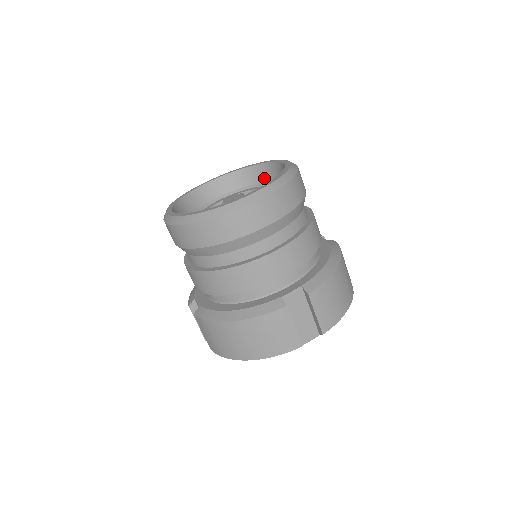
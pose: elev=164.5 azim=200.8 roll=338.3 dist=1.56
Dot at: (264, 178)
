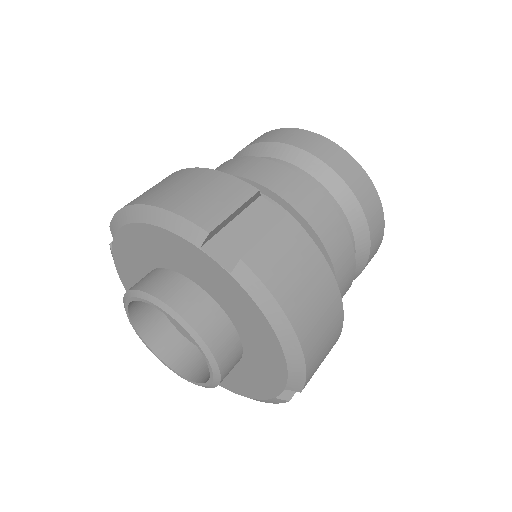
Dot at: occluded
